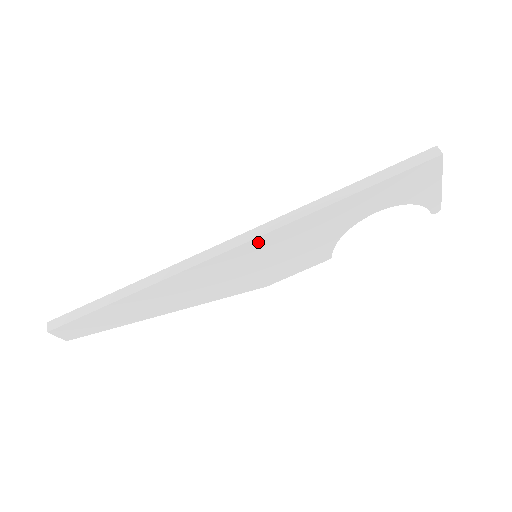
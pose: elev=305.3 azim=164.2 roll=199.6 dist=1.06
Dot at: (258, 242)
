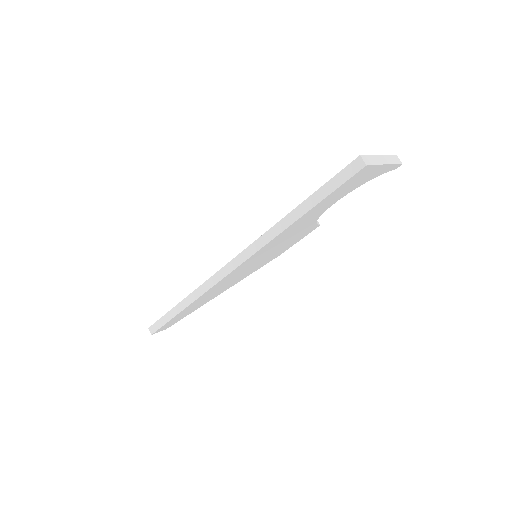
Dot at: (249, 260)
